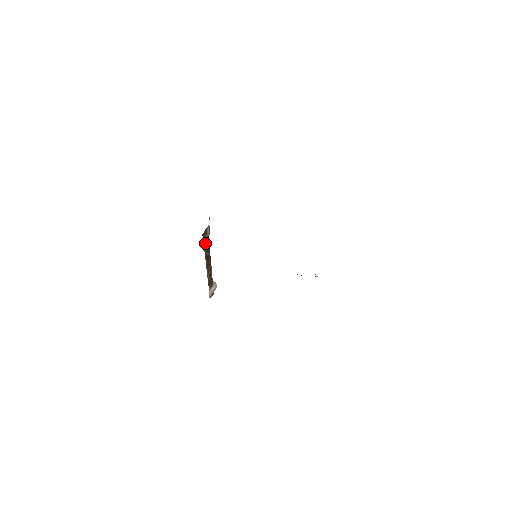
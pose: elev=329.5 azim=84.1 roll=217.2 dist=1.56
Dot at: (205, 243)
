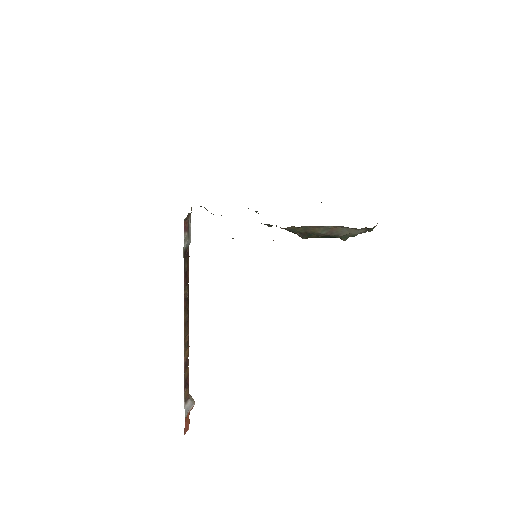
Dot at: (184, 261)
